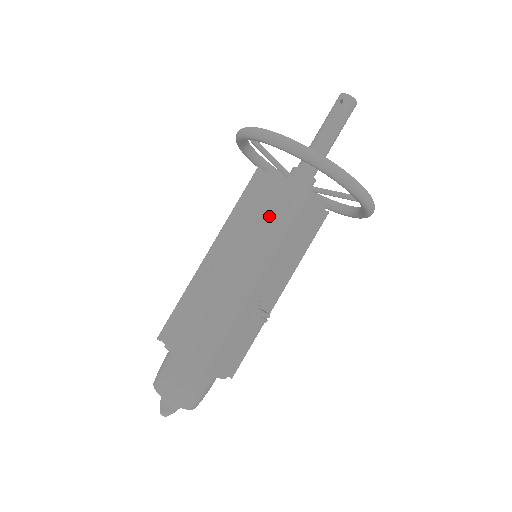
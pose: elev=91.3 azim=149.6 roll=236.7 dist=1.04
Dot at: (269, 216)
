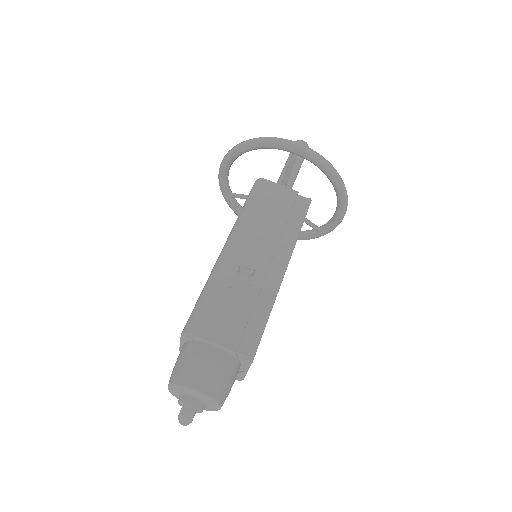
Dot at: occluded
